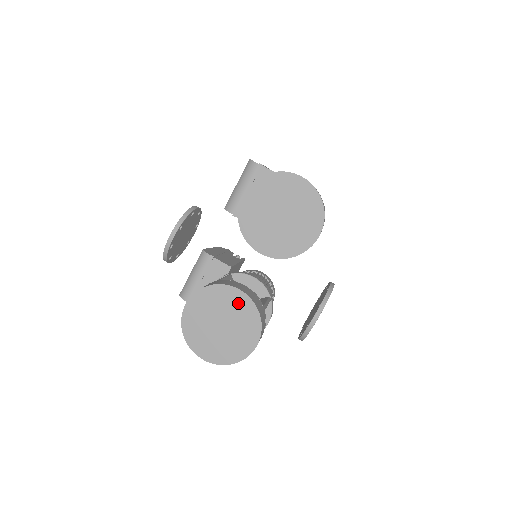
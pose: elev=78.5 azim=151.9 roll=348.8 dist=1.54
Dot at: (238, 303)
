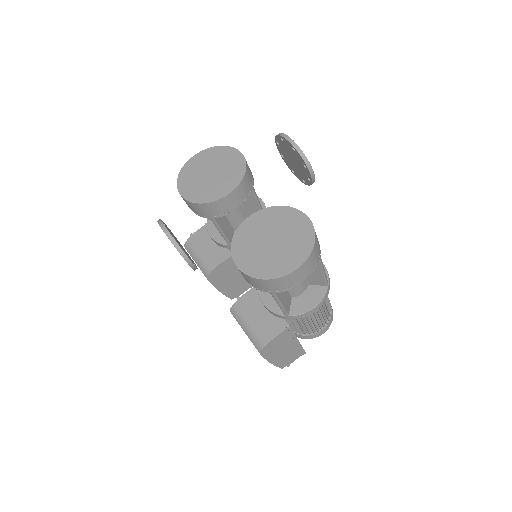
Dot at: (260, 221)
